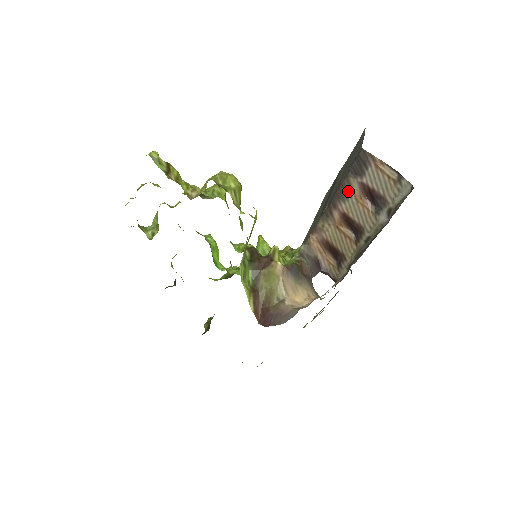
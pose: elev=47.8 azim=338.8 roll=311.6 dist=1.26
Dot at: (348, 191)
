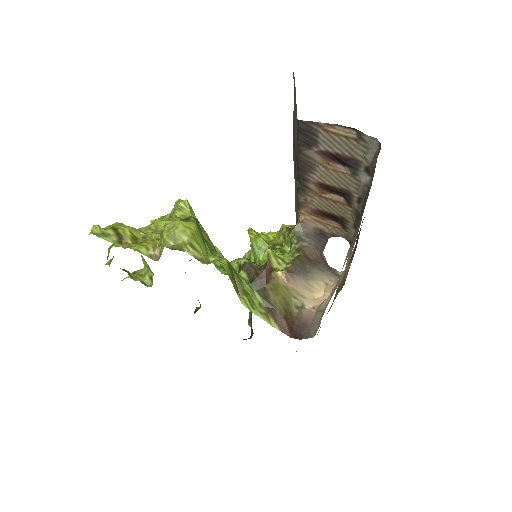
Dot at: (310, 163)
